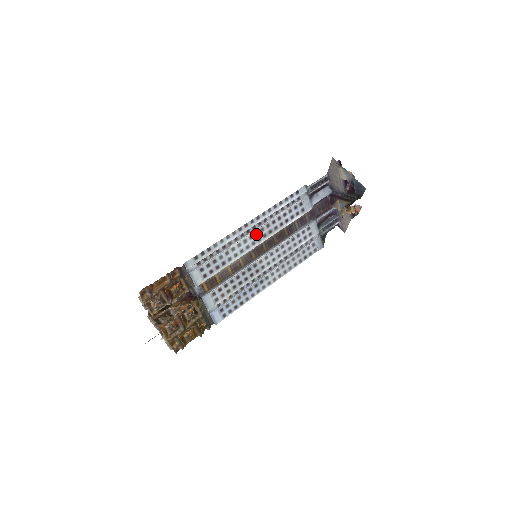
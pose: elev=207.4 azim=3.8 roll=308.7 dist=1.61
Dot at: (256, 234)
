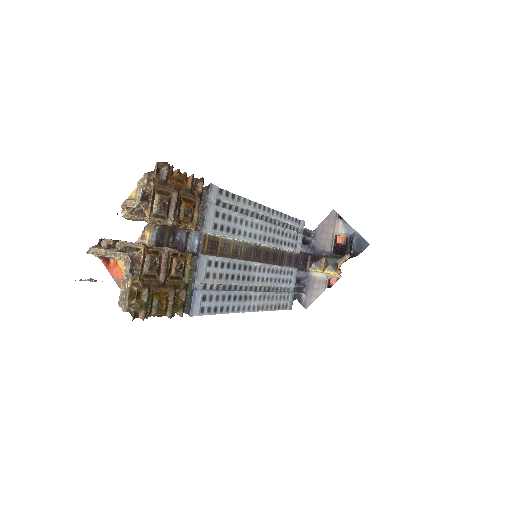
Dot at: (265, 229)
